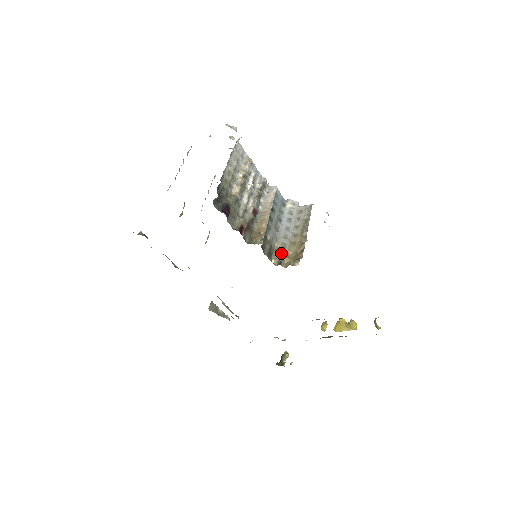
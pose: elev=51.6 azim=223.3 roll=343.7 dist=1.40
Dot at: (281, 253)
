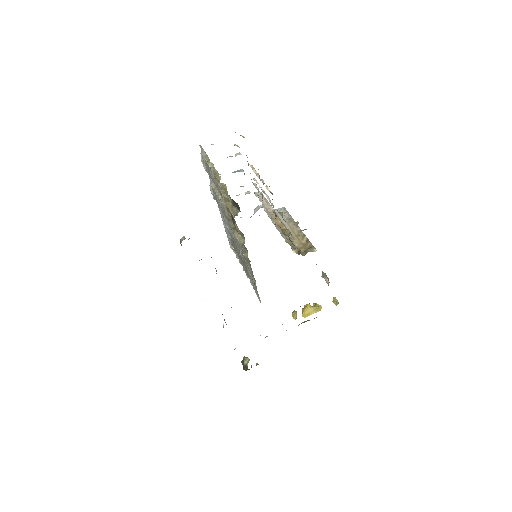
Dot at: (292, 245)
